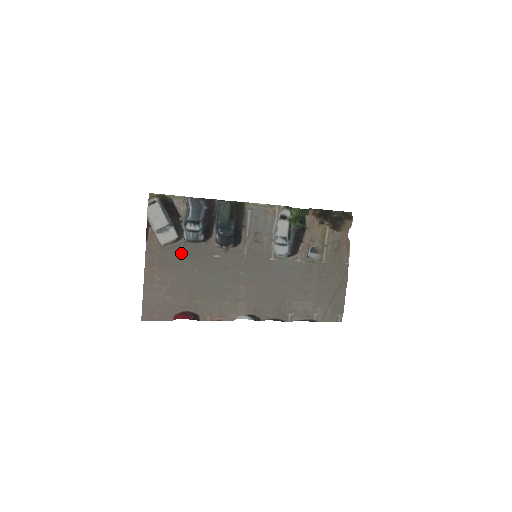
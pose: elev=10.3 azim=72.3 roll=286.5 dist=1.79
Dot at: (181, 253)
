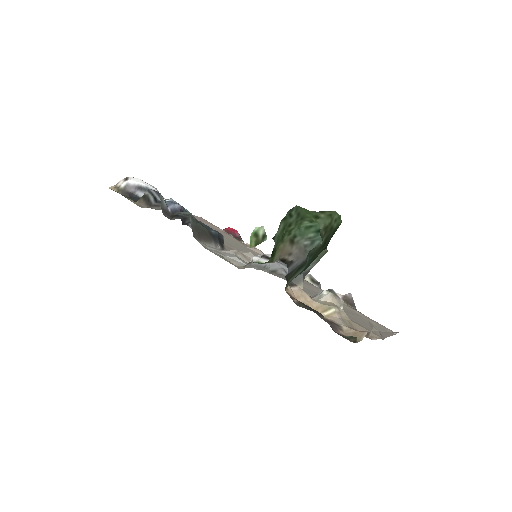
Dot at: occluded
